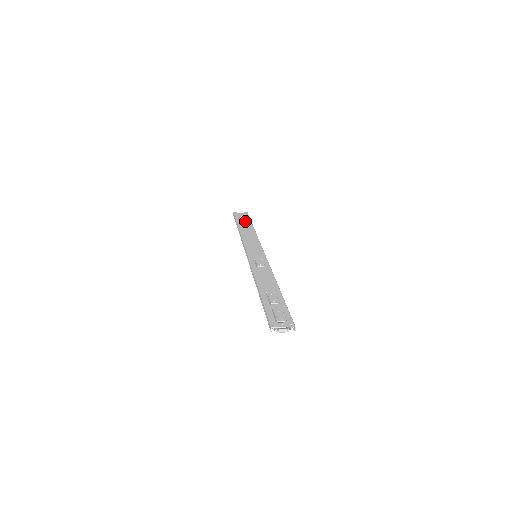
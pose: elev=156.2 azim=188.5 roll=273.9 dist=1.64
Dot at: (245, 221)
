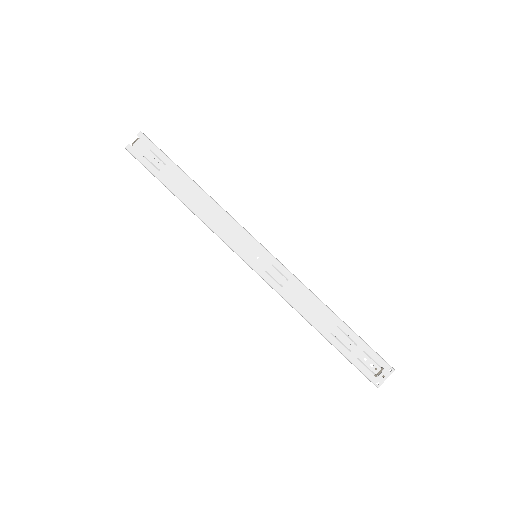
Dot at: (166, 169)
